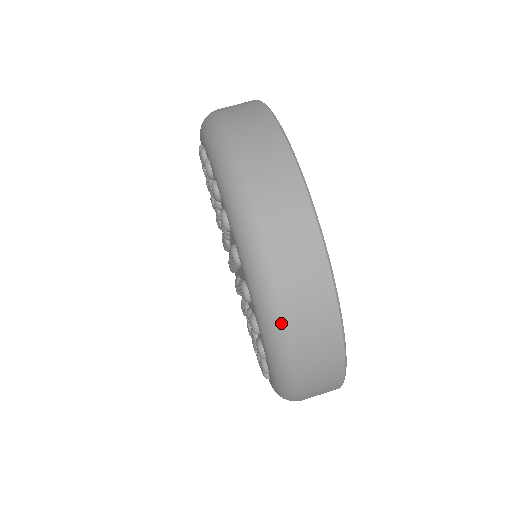
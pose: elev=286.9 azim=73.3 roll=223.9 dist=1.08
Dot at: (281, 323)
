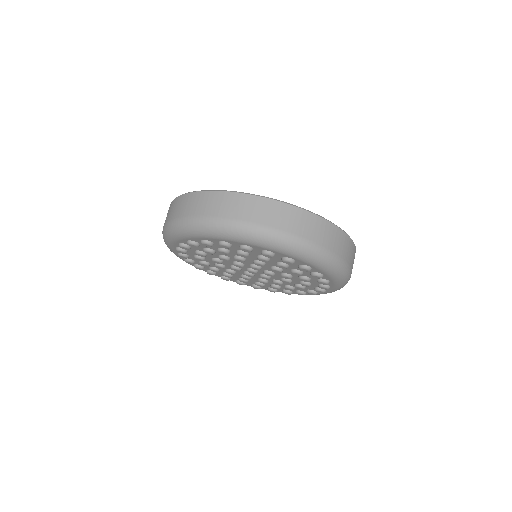
Dot at: (317, 250)
